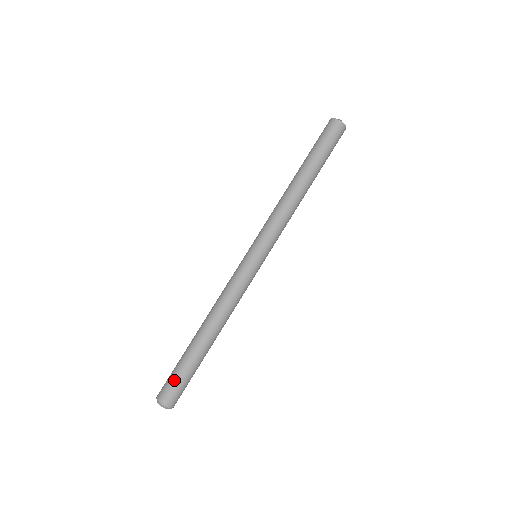
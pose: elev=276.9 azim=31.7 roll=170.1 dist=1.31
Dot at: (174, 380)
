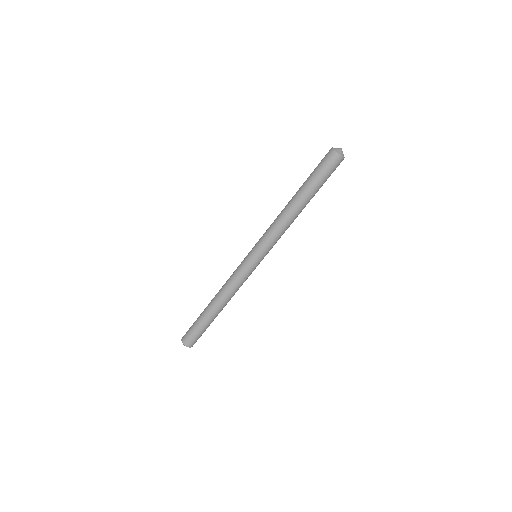
Dot at: (194, 334)
